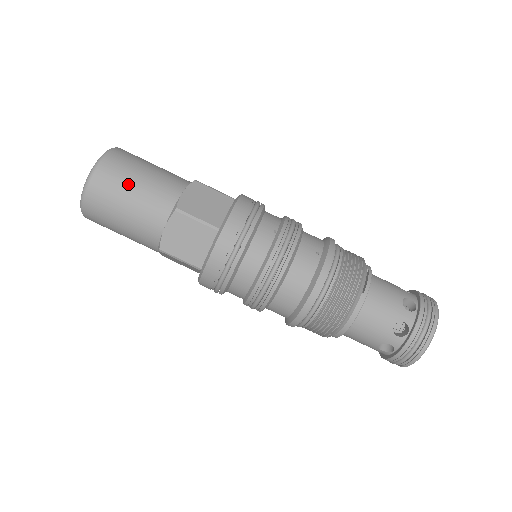
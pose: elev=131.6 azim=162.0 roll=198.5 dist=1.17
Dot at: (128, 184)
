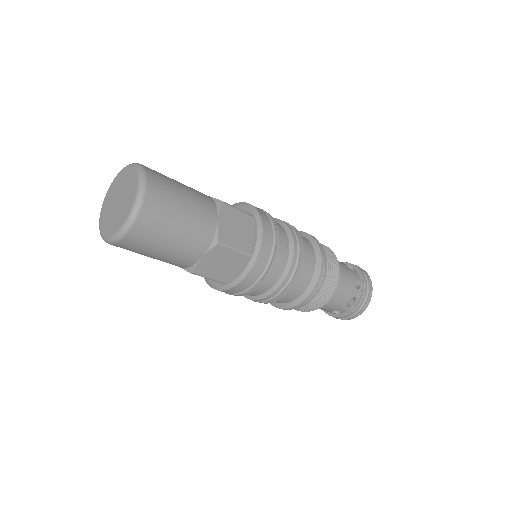
Dot at: (173, 221)
